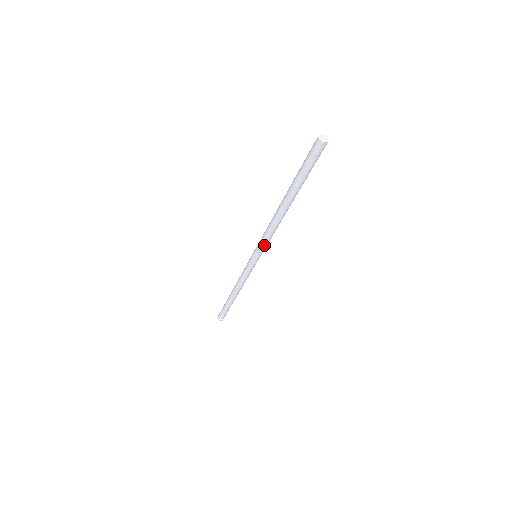
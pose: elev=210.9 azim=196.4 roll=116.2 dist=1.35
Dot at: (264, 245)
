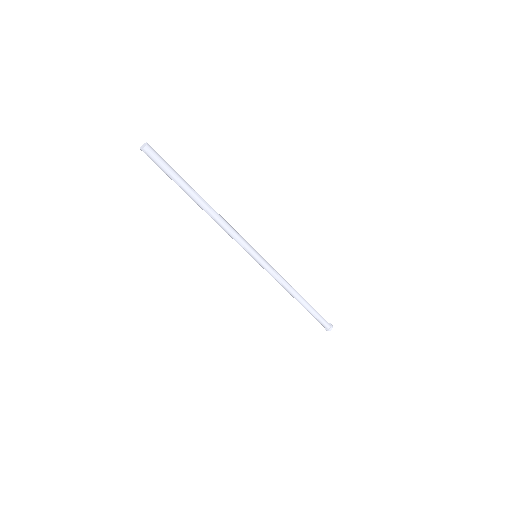
Dot at: (240, 244)
